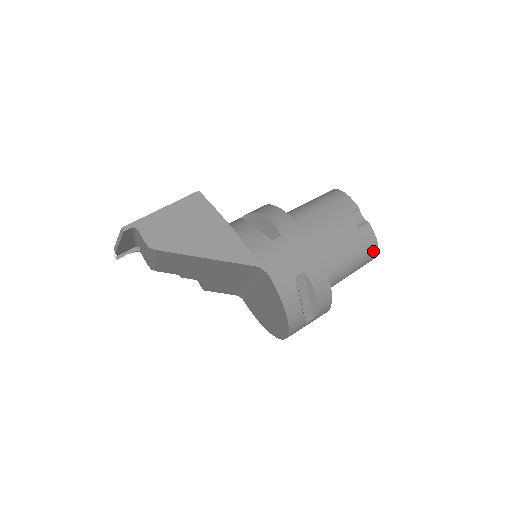
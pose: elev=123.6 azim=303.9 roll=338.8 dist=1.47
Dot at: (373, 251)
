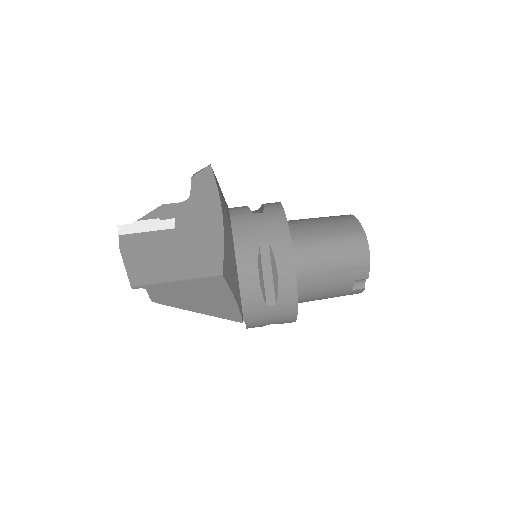
Dot at: occluded
